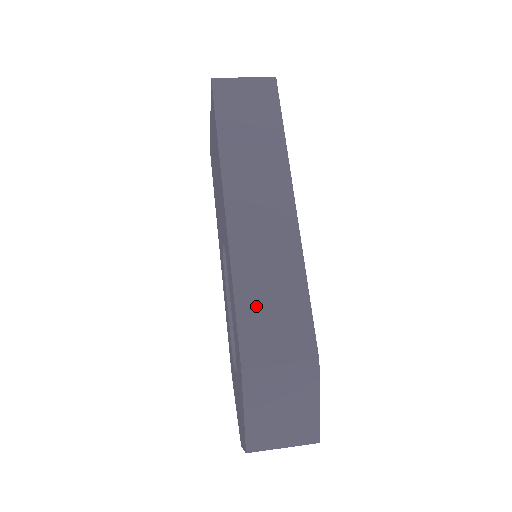
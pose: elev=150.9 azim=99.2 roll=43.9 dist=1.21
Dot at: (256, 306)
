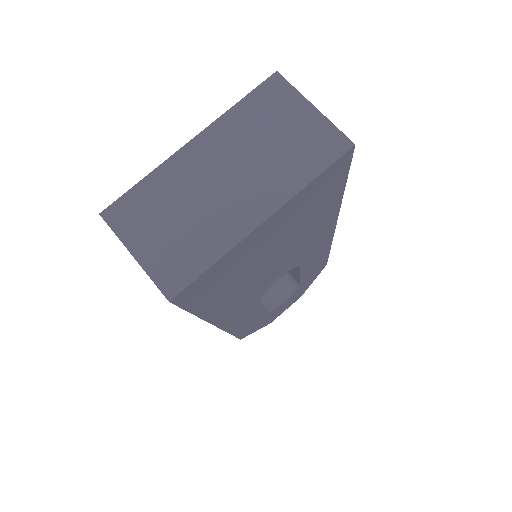
Dot at: occluded
